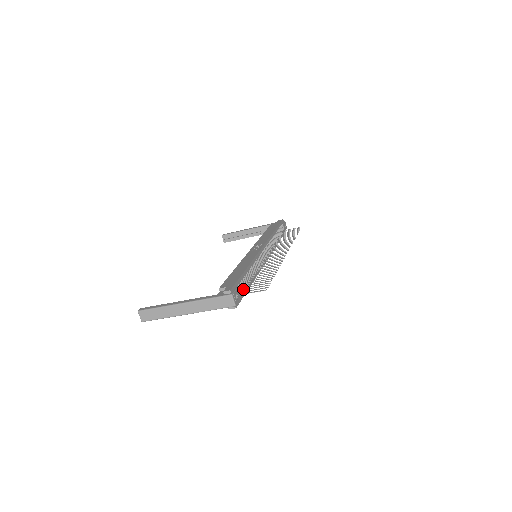
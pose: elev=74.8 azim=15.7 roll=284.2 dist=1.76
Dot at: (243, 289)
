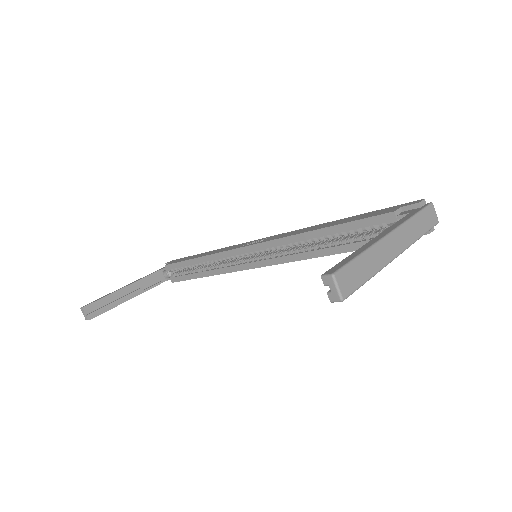
Dot at: occluded
